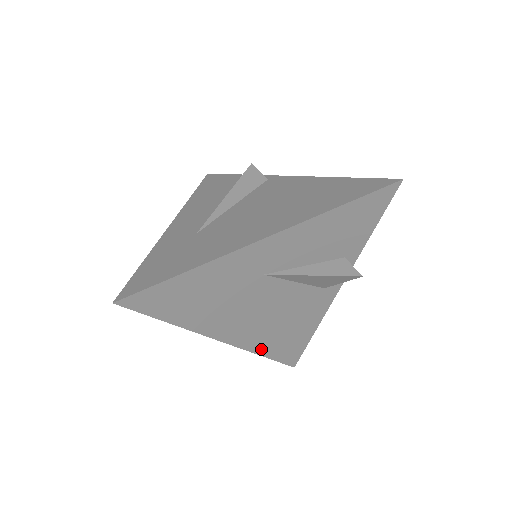
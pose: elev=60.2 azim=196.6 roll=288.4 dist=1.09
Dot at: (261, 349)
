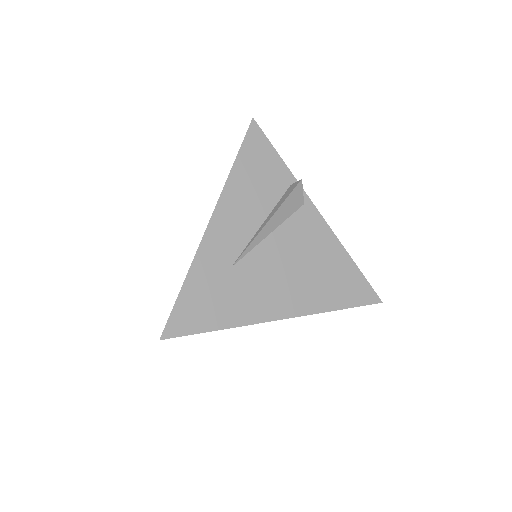
Dot at: occluded
